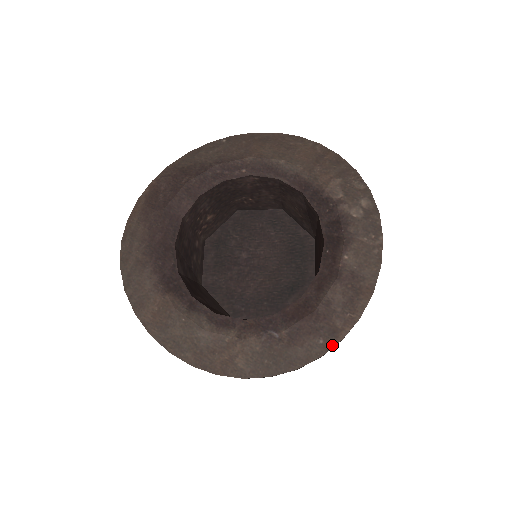
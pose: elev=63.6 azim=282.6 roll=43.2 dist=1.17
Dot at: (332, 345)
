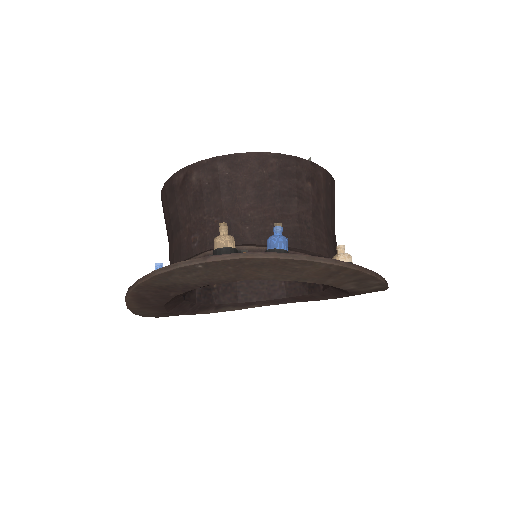
Dot at: occluded
